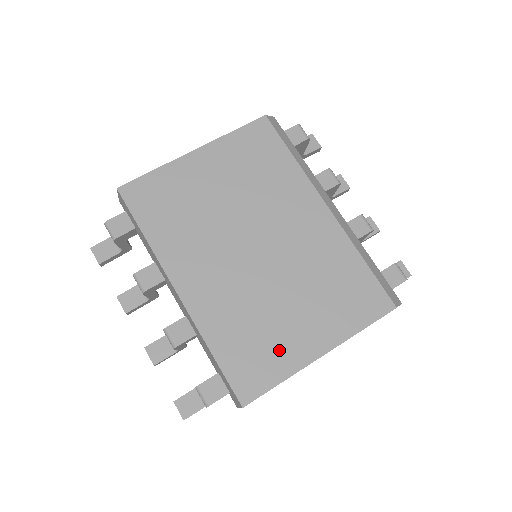
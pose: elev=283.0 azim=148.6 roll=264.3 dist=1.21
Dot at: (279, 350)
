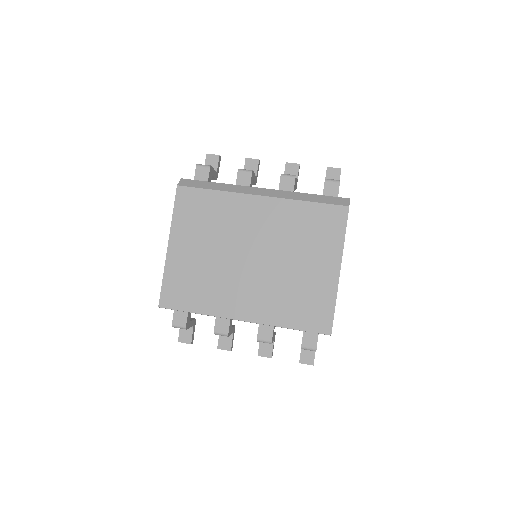
Dot at: (318, 292)
